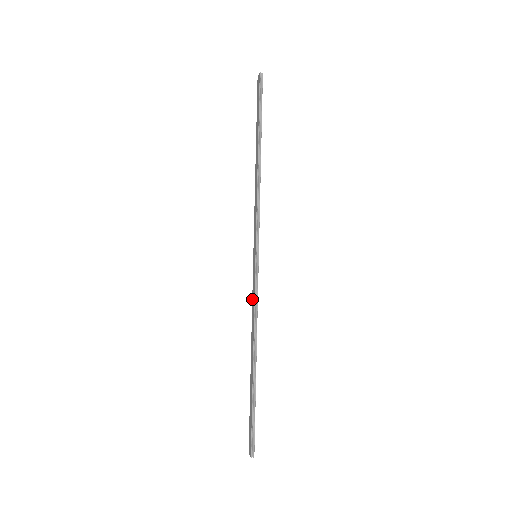
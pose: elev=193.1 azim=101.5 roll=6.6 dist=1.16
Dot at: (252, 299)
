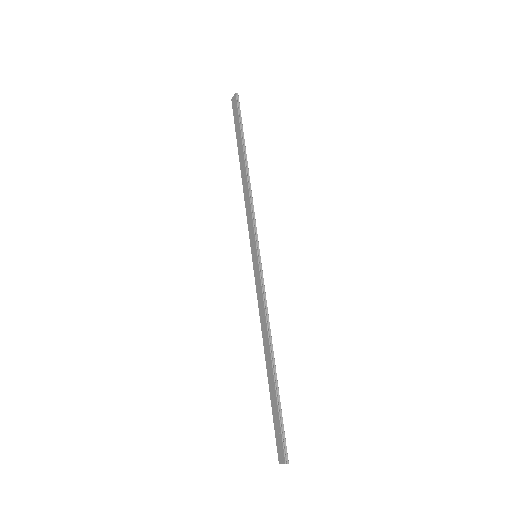
Dot at: (257, 299)
